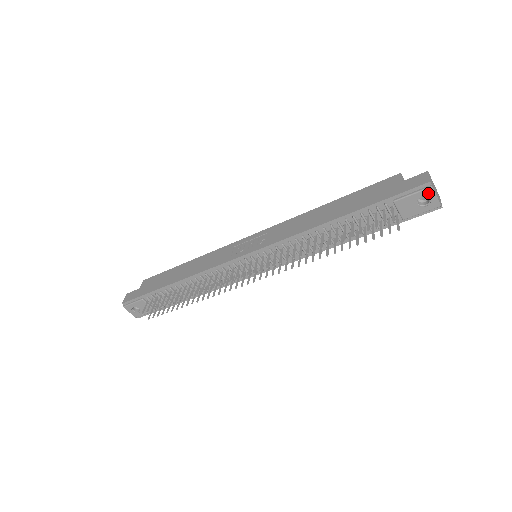
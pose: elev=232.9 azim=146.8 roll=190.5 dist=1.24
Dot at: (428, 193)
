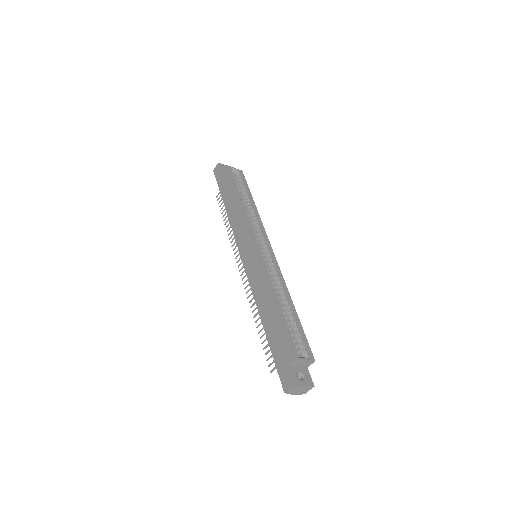
Dot at: occluded
